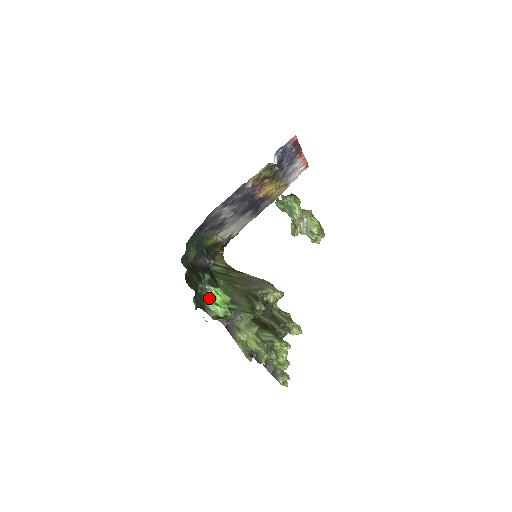
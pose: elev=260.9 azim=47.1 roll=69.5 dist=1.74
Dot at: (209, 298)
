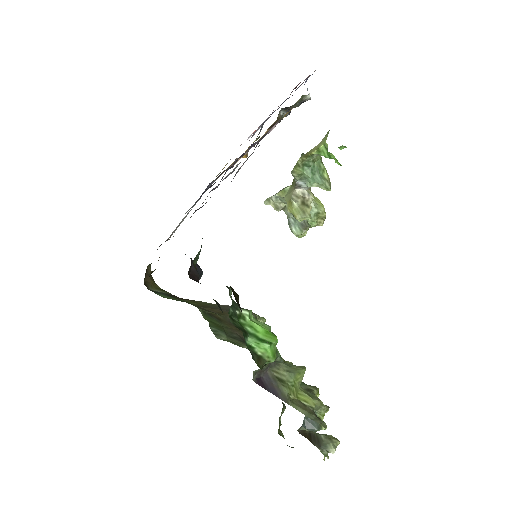
Dot at: (247, 332)
